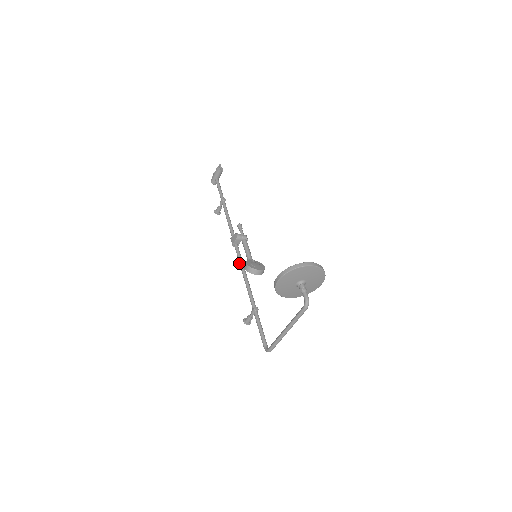
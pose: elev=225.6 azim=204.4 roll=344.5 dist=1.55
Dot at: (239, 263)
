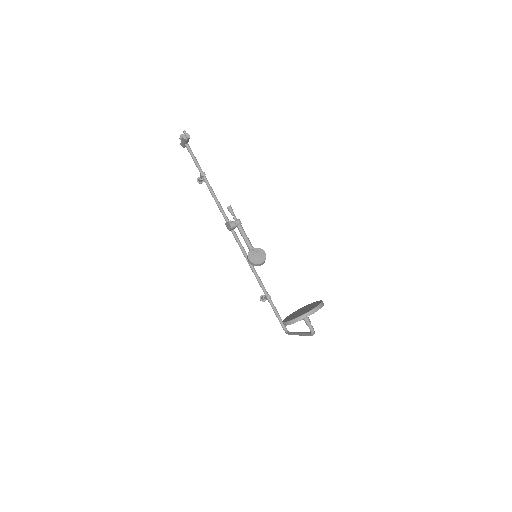
Dot at: occluded
